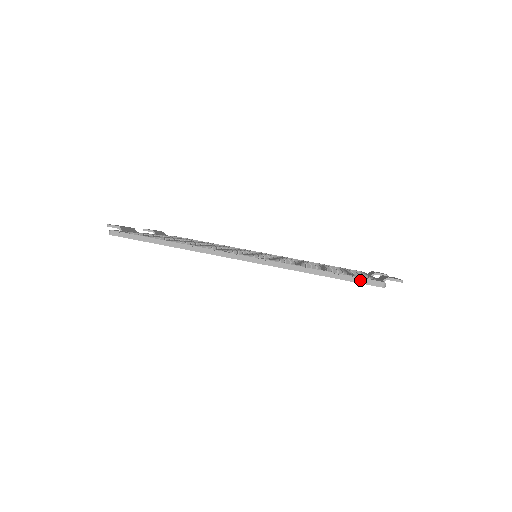
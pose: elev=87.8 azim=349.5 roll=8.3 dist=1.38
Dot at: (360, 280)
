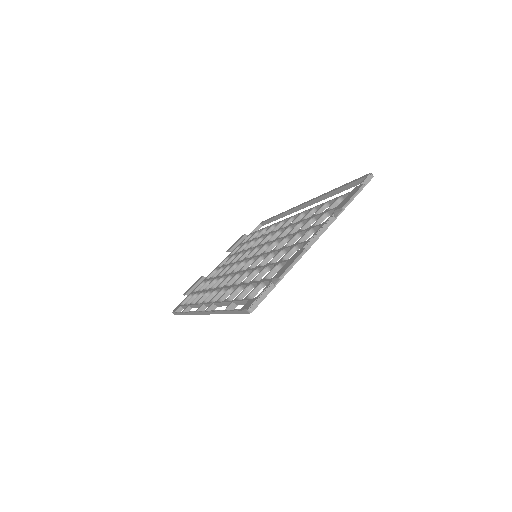
Dot at: (239, 312)
